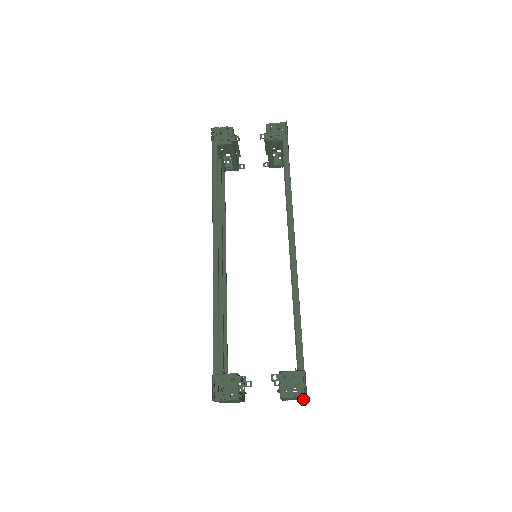
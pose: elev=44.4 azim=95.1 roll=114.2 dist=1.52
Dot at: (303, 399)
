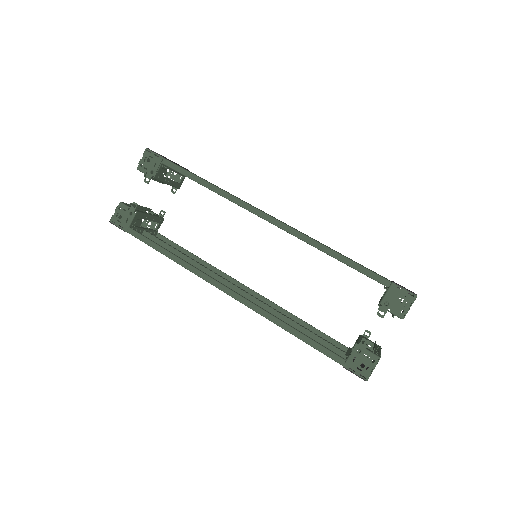
Dot at: occluded
